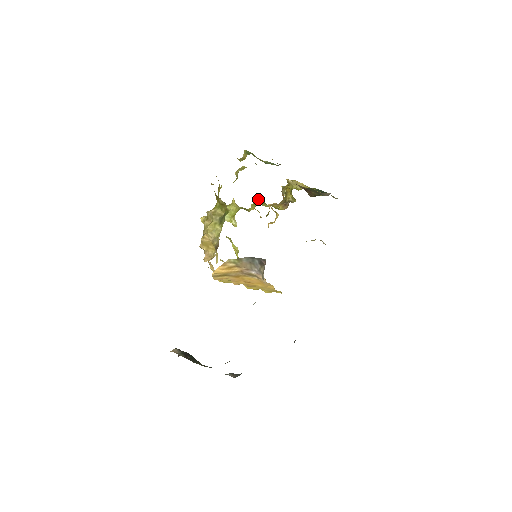
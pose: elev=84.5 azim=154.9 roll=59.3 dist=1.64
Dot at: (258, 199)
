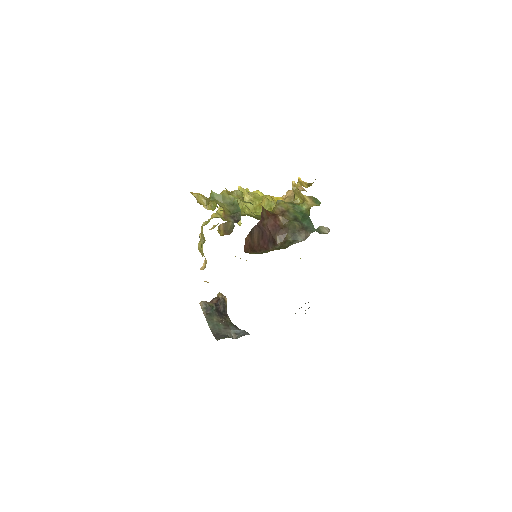
Dot at: (264, 198)
